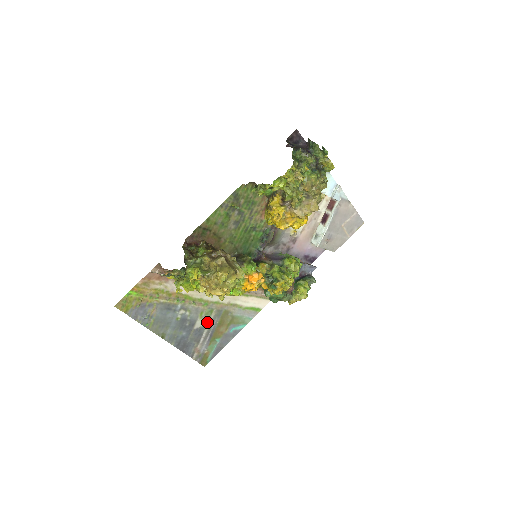
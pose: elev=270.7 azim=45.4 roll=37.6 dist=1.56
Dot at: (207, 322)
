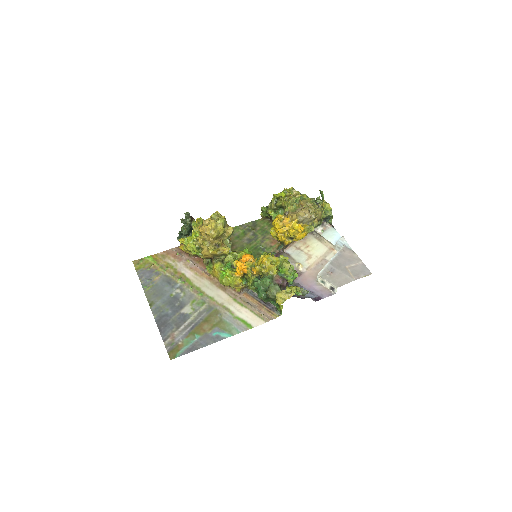
Dot at: (195, 312)
